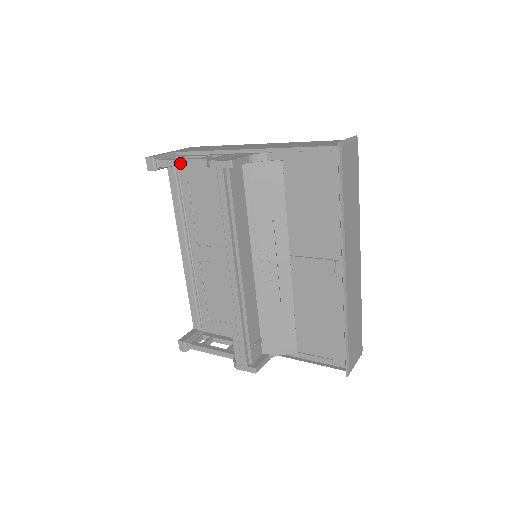
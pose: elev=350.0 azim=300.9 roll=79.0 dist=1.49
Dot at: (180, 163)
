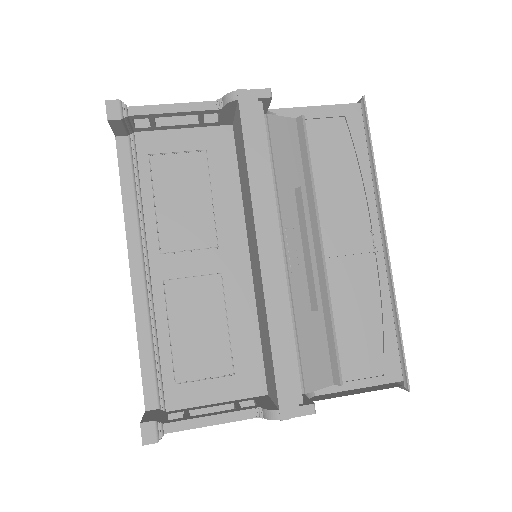
Dot at: (169, 108)
